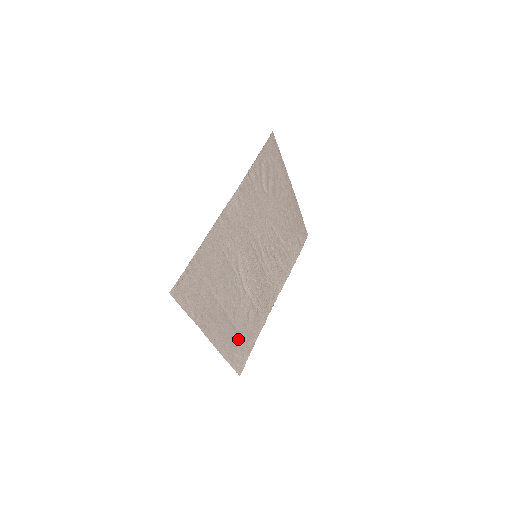
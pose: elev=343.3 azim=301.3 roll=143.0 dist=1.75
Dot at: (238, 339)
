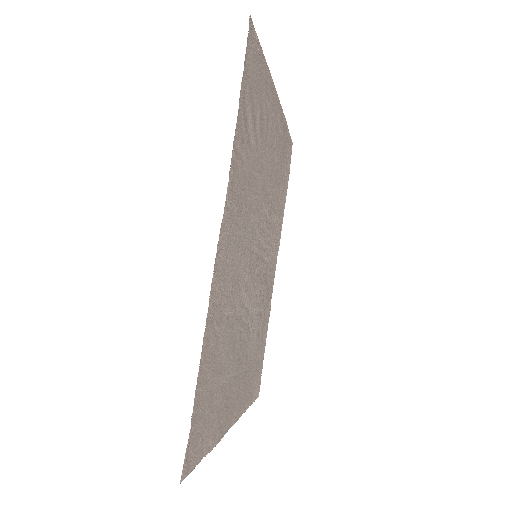
Dot at: (253, 371)
